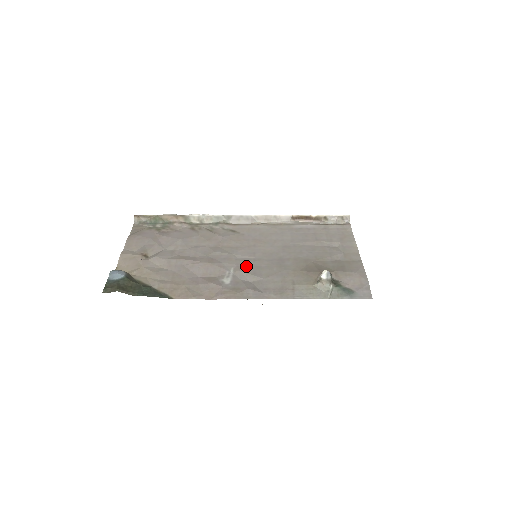
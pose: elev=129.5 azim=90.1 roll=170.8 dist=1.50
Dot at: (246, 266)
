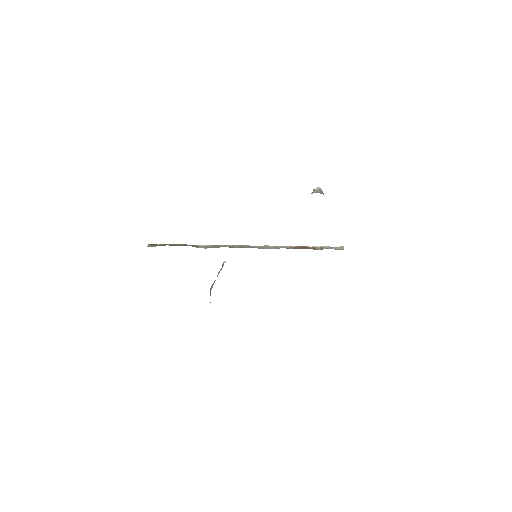
Dot at: occluded
